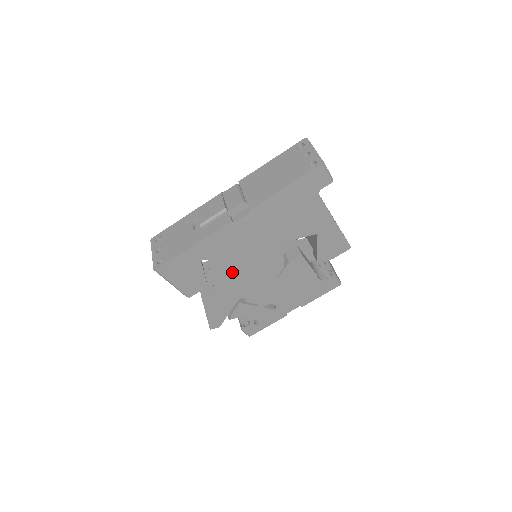
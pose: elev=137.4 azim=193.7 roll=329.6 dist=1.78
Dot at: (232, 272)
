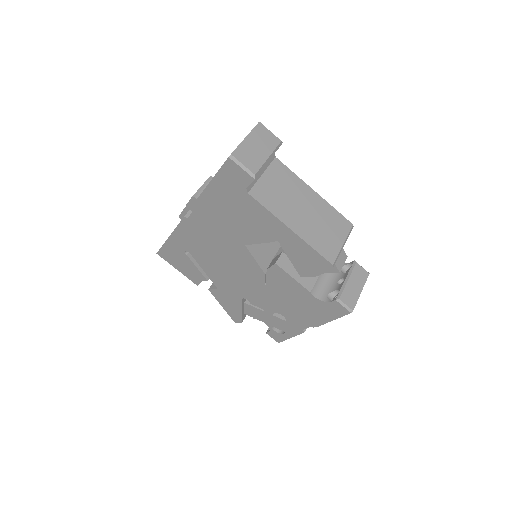
Dot at: (218, 268)
